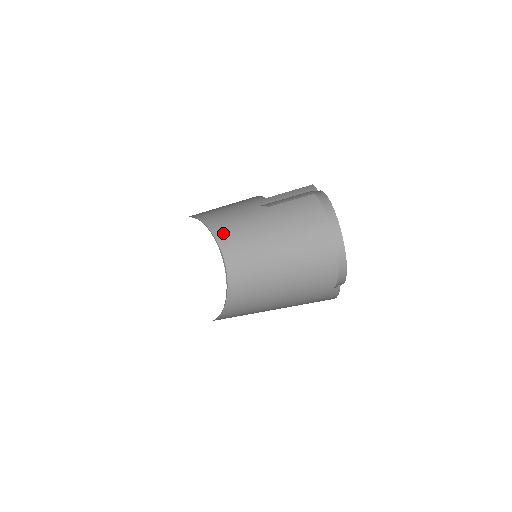
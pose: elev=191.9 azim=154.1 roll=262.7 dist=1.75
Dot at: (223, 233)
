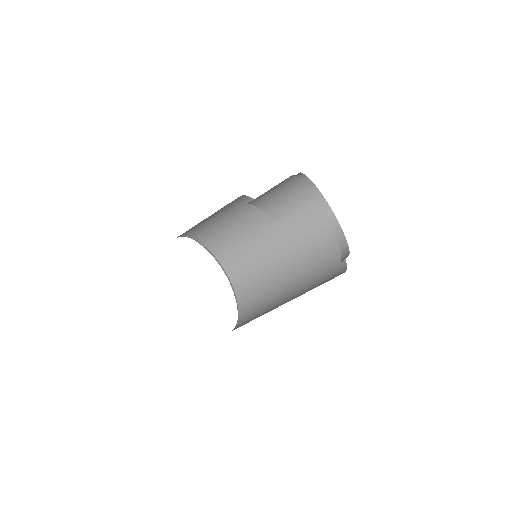
Dot at: (239, 277)
